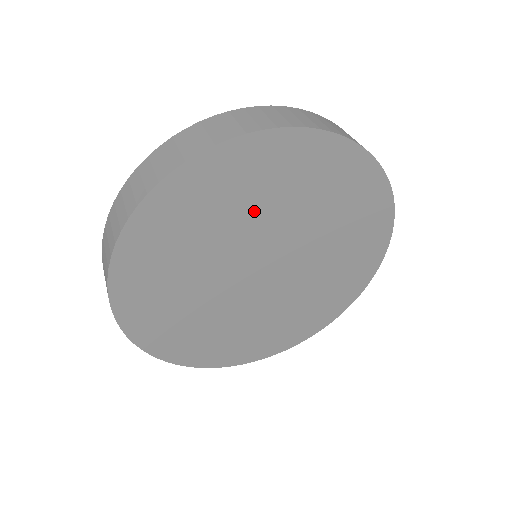
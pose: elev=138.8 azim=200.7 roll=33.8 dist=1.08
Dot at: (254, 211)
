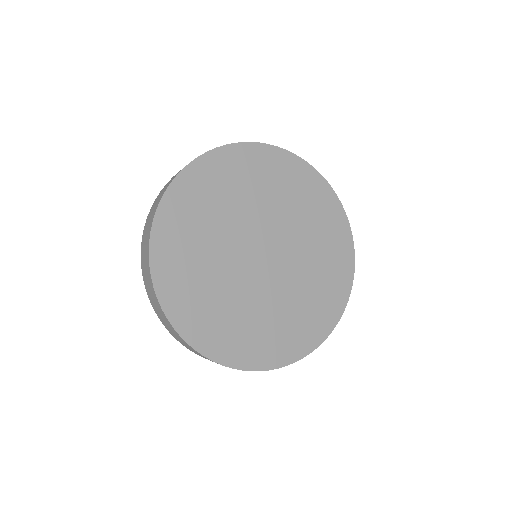
Dot at: (289, 209)
